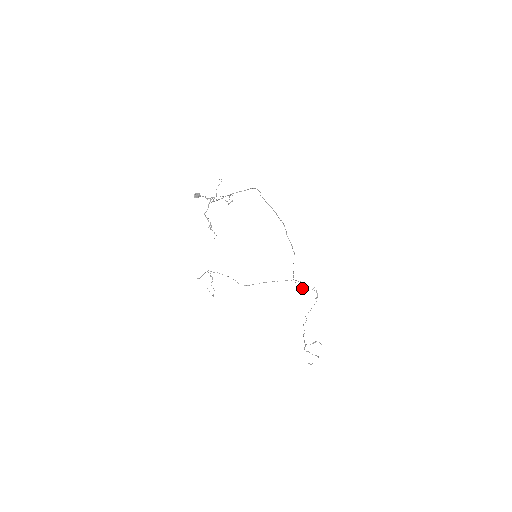
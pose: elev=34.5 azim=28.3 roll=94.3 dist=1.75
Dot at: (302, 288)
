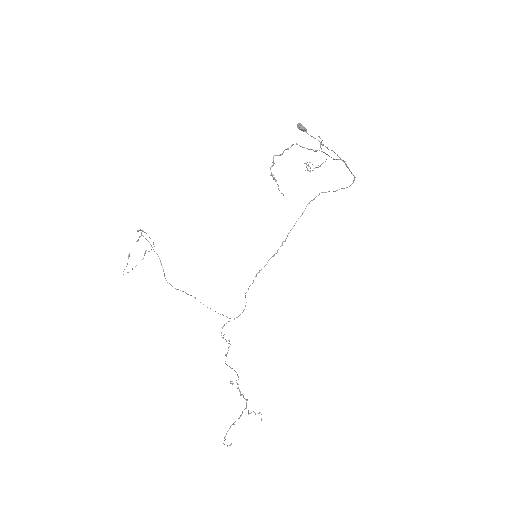
Dot at: (221, 333)
